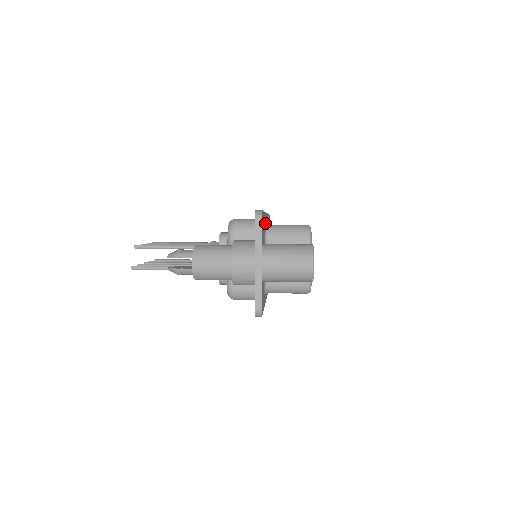
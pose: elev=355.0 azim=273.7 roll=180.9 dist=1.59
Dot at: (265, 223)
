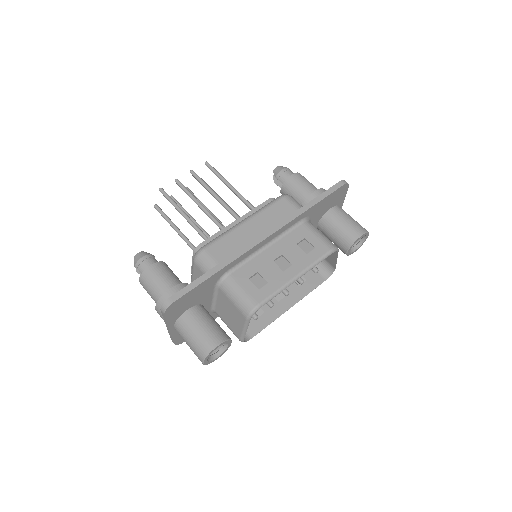
Dot at: (225, 273)
